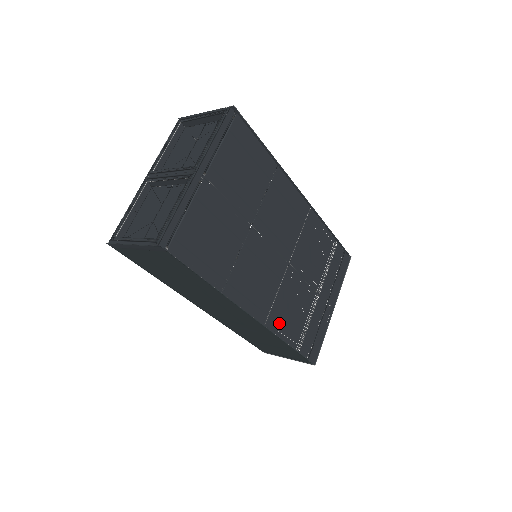
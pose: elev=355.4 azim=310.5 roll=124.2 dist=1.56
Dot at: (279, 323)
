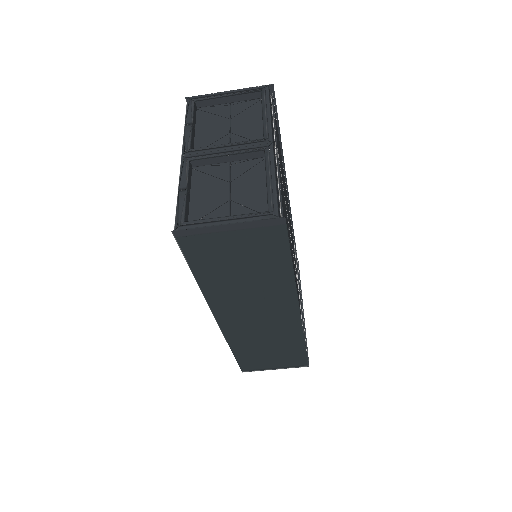
Dot at: occluded
